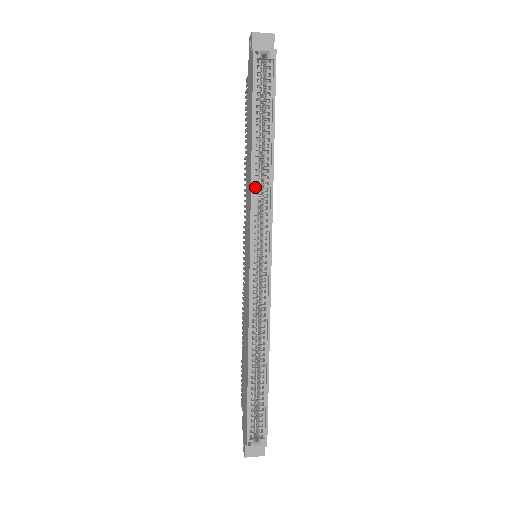
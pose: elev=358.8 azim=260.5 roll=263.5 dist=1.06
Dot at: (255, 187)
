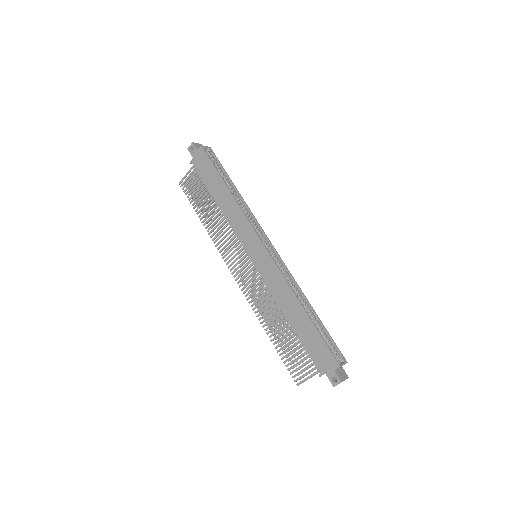
Dot at: (241, 208)
